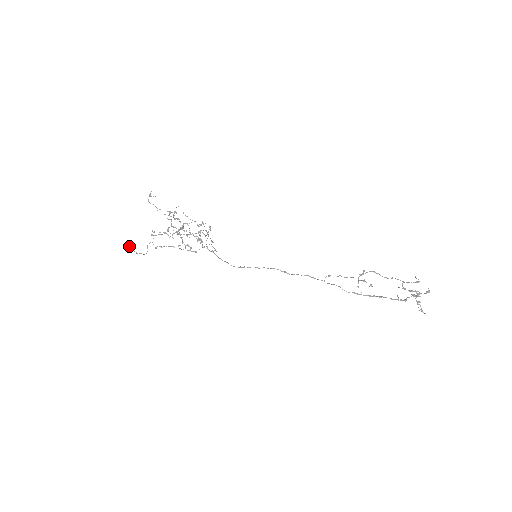
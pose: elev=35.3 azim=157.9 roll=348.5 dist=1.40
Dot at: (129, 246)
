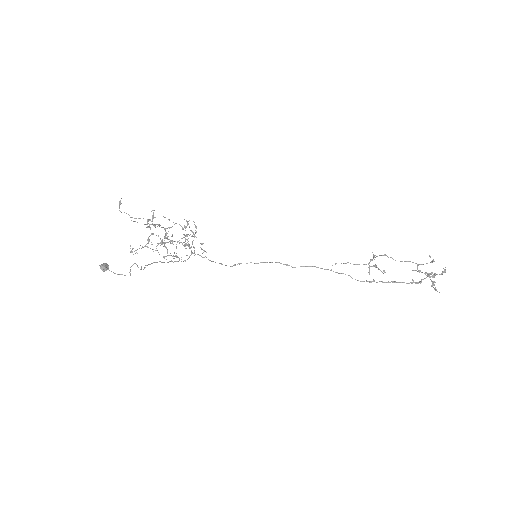
Dot at: (103, 266)
